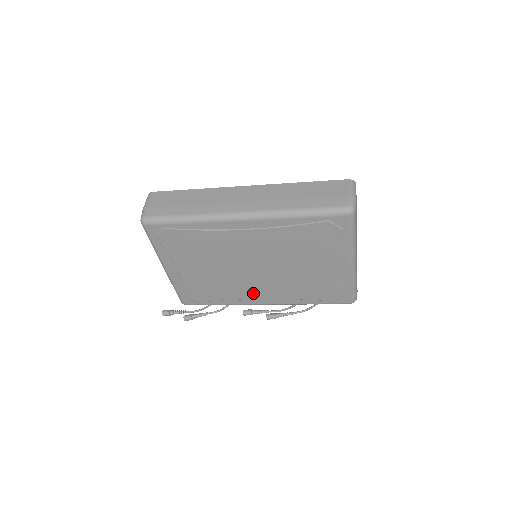
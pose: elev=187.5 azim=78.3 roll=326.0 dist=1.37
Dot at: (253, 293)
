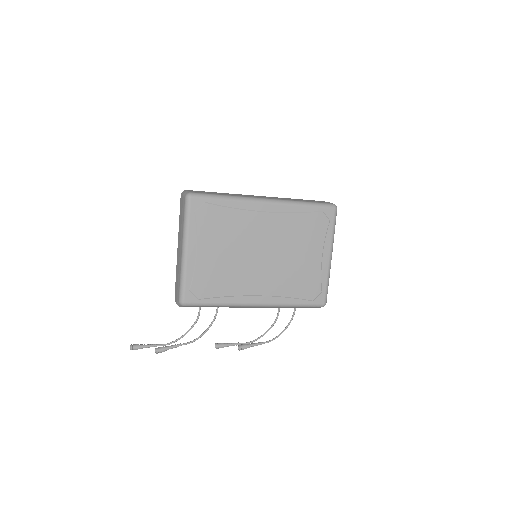
Dot at: (252, 287)
